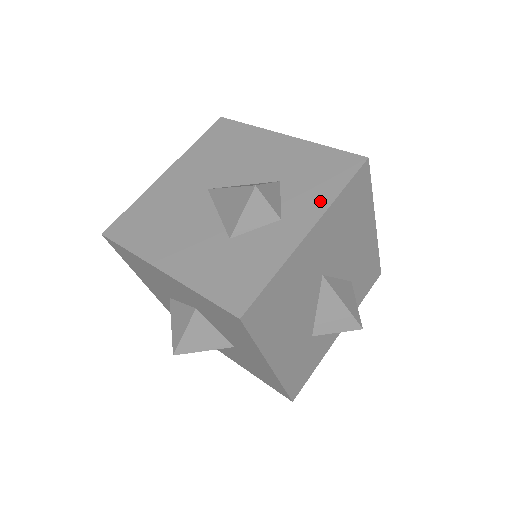
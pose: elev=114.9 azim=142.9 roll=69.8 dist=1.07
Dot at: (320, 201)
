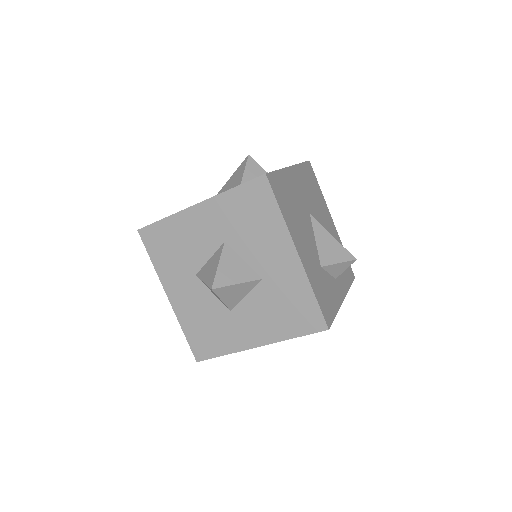
Dot at: occluded
